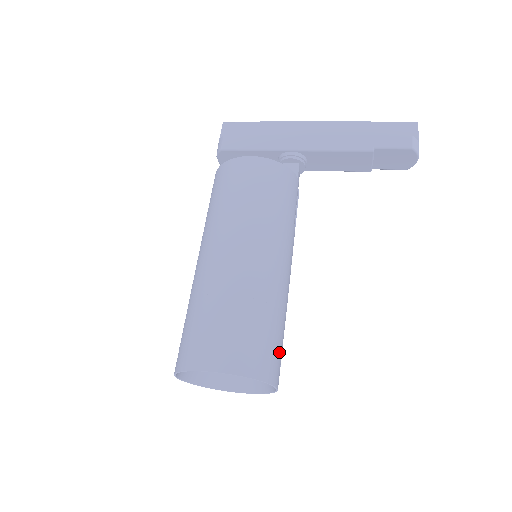
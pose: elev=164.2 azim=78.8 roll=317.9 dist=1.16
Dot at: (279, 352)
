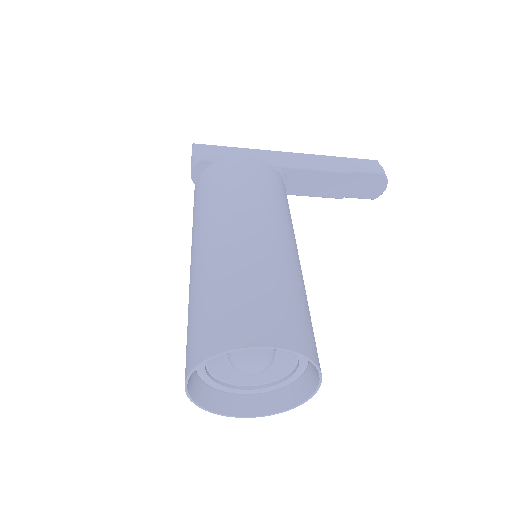
Dot at: occluded
